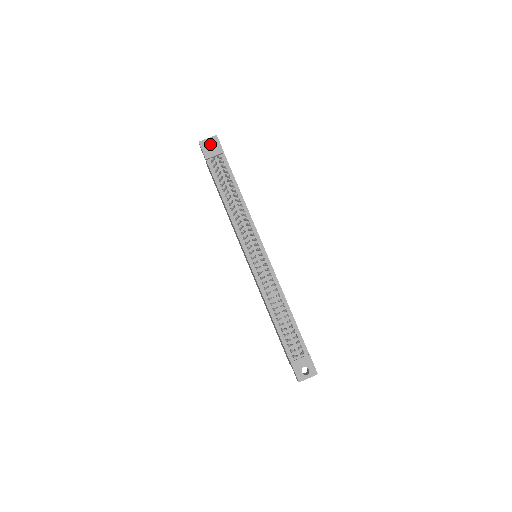
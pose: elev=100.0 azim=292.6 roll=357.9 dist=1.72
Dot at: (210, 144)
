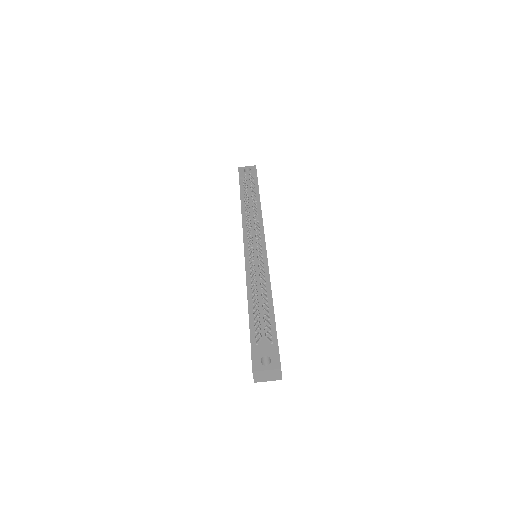
Dot at: occluded
